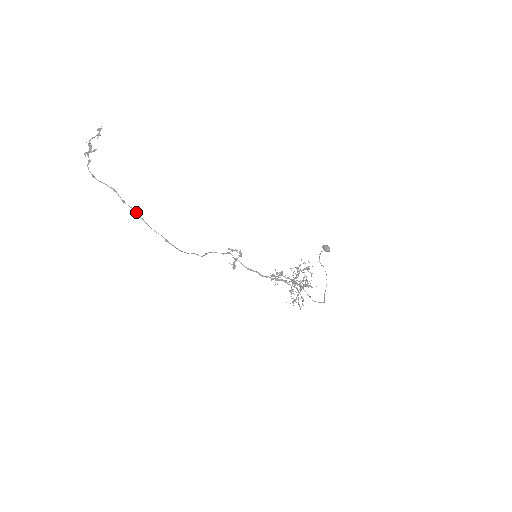
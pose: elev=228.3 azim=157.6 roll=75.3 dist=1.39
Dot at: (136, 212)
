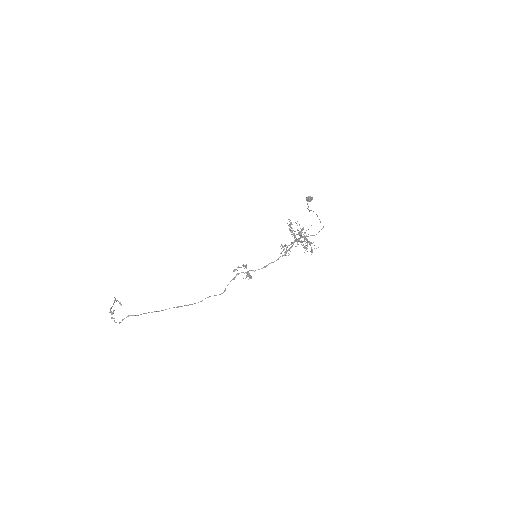
Dot at: occluded
